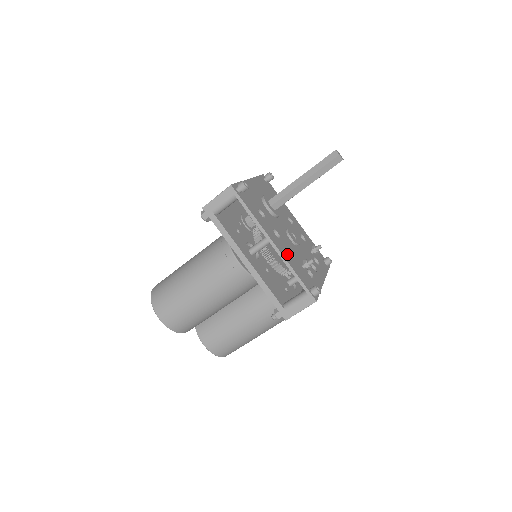
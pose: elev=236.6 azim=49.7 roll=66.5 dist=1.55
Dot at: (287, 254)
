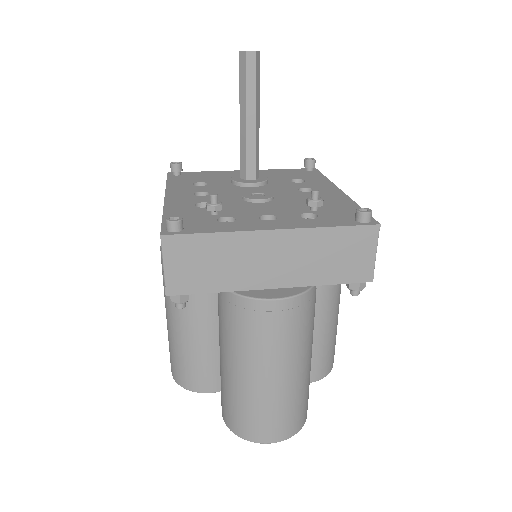
Dot at: (185, 204)
